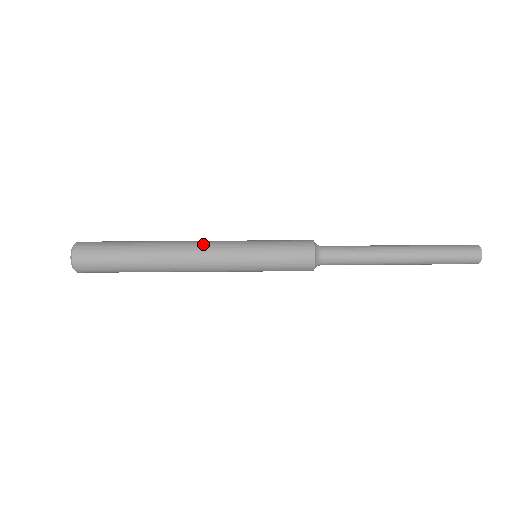
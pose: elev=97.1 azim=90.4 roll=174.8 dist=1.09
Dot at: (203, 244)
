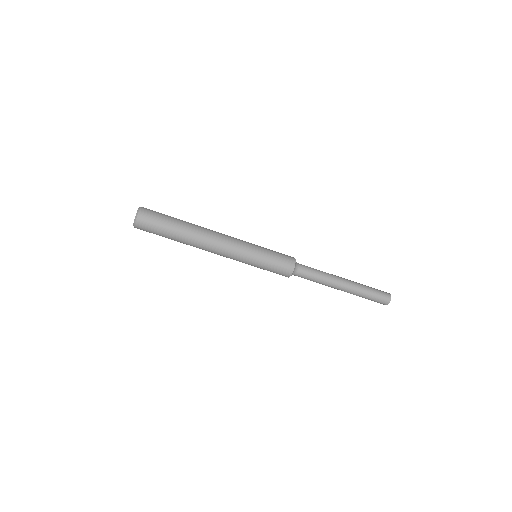
Dot at: (226, 240)
